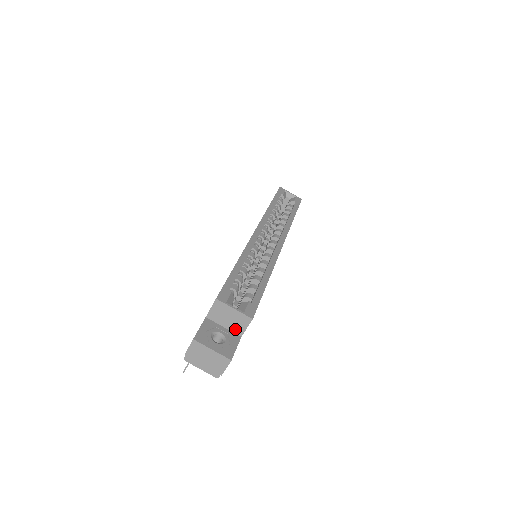
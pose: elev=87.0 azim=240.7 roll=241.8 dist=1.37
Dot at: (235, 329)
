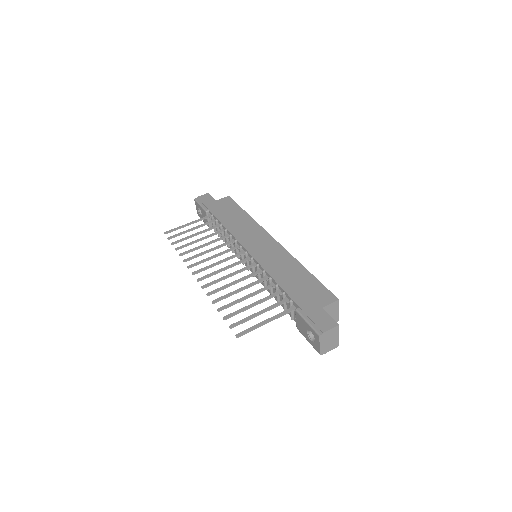
Dot at: occluded
